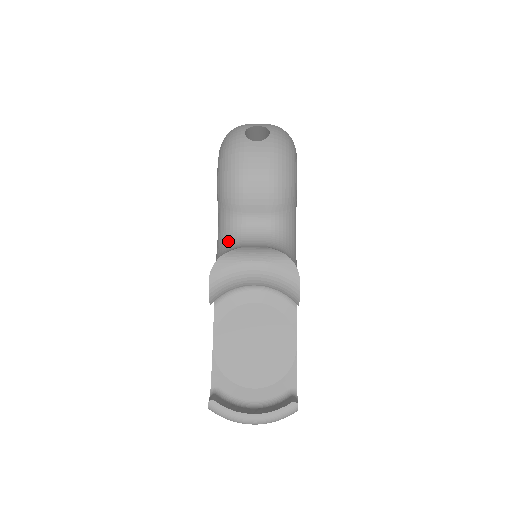
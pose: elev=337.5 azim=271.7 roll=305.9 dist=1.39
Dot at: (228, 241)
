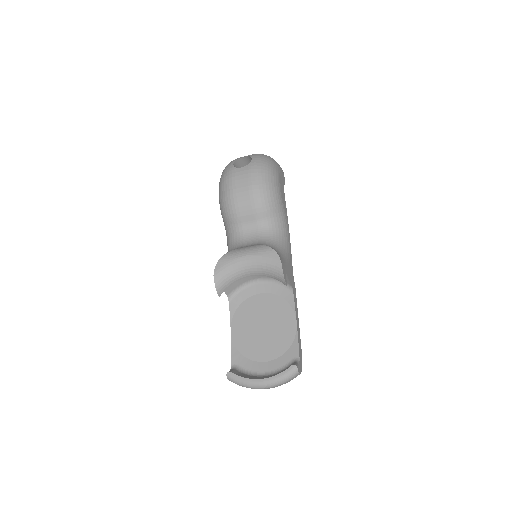
Dot at: (231, 247)
